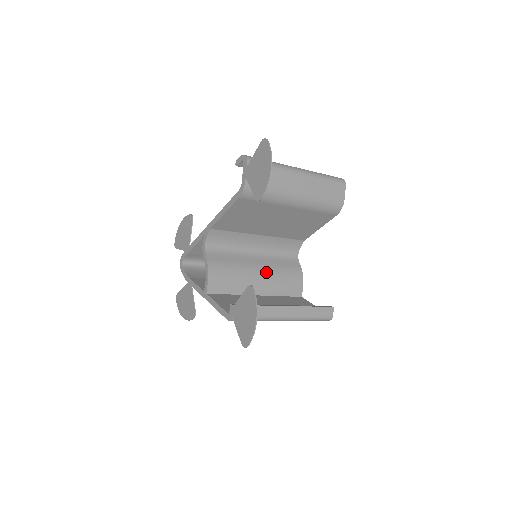
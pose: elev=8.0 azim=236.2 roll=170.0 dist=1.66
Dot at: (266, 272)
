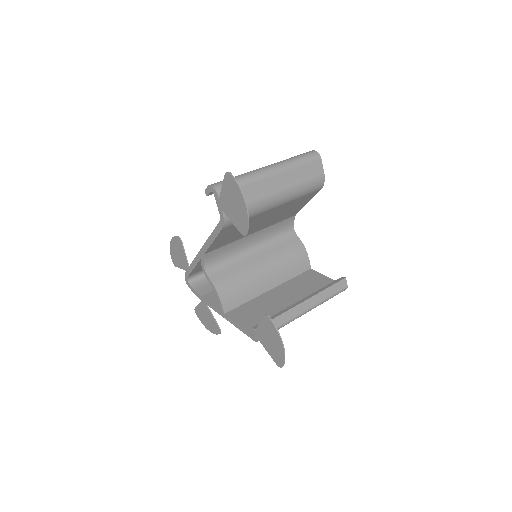
Dot at: (270, 265)
